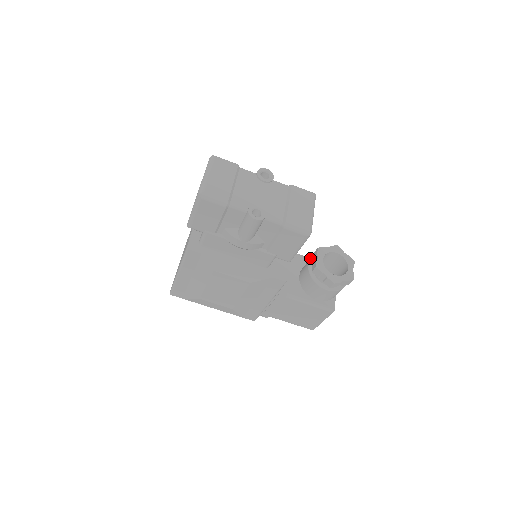
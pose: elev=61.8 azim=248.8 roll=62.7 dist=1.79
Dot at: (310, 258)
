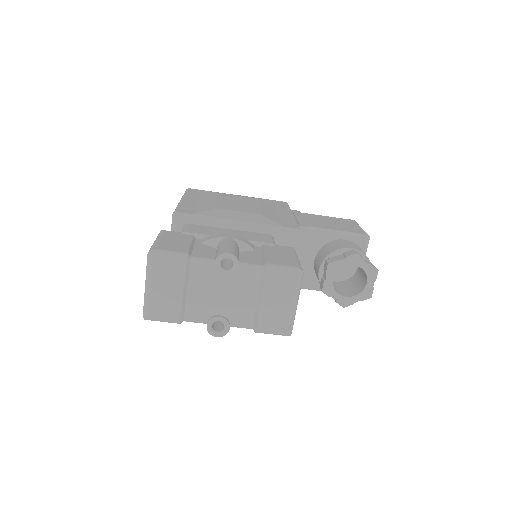
Dot at: (331, 232)
